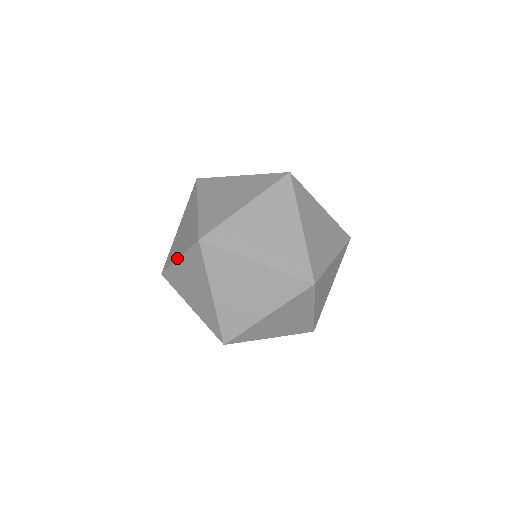
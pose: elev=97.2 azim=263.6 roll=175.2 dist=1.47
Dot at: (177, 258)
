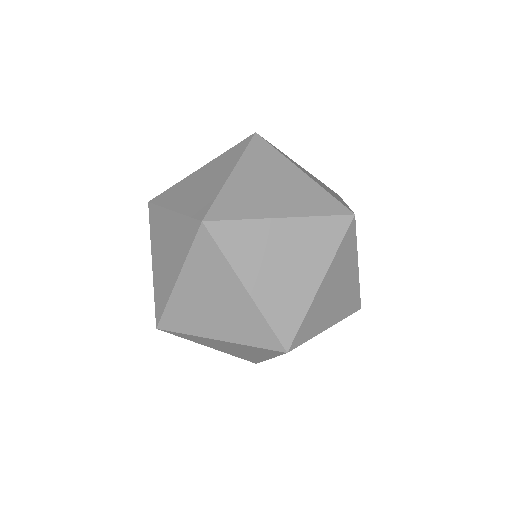
Dot at: (171, 208)
